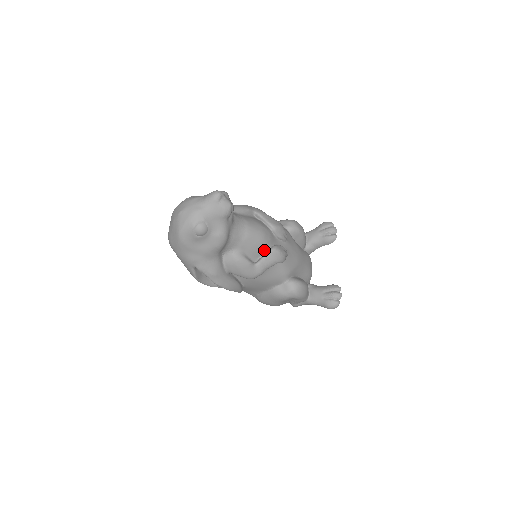
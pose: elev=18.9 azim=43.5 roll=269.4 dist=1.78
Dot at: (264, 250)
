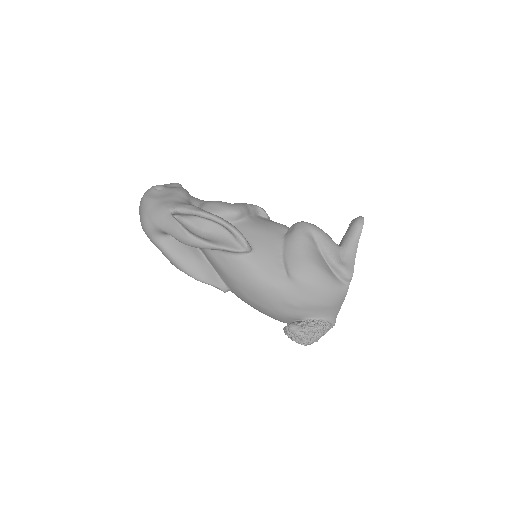
Dot at: occluded
